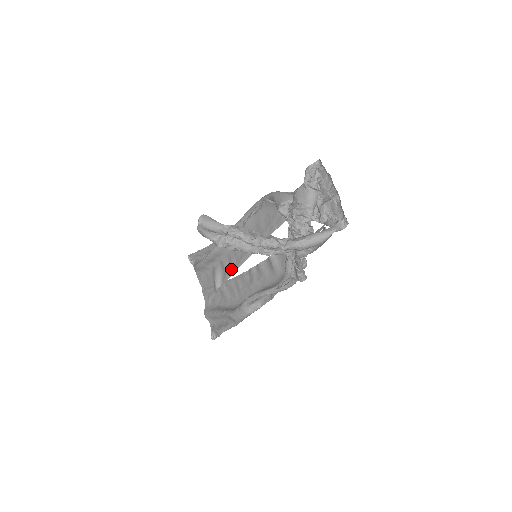
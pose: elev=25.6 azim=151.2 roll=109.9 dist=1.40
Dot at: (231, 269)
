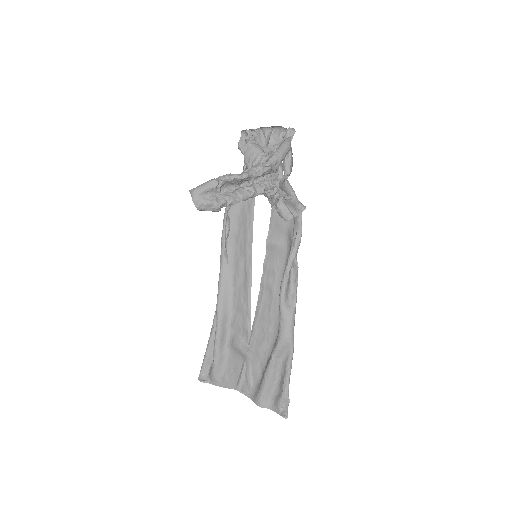
Dot at: (246, 315)
